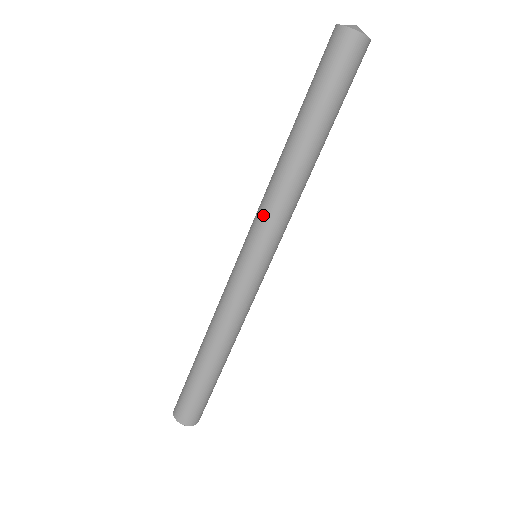
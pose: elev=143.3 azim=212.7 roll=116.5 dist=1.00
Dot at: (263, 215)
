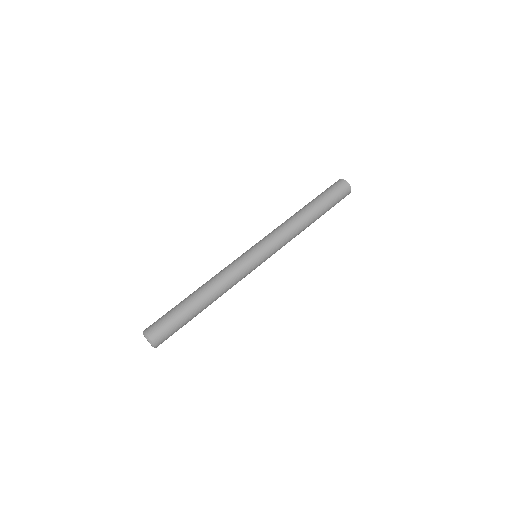
Dot at: (271, 233)
